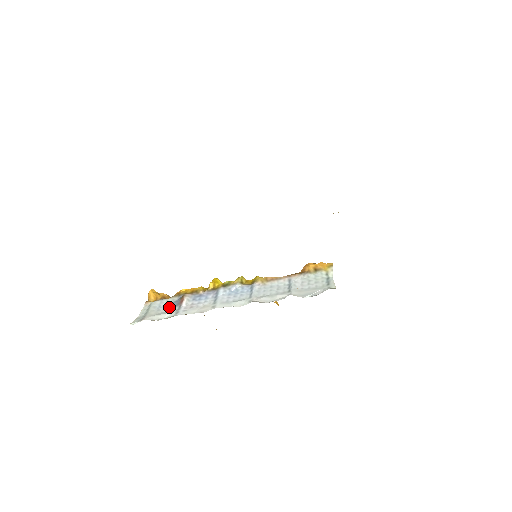
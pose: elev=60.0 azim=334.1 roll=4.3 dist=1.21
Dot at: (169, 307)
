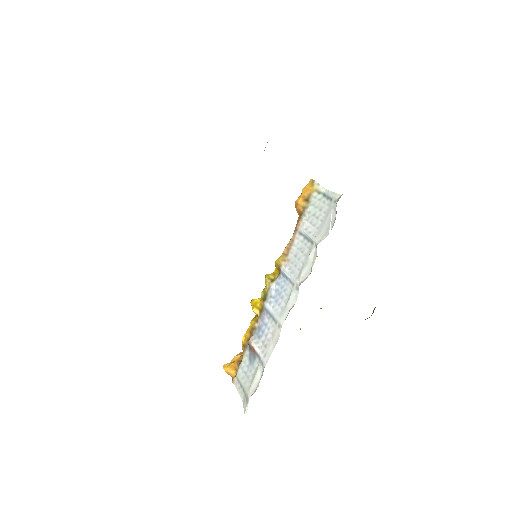
Dot at: (251, 366)
